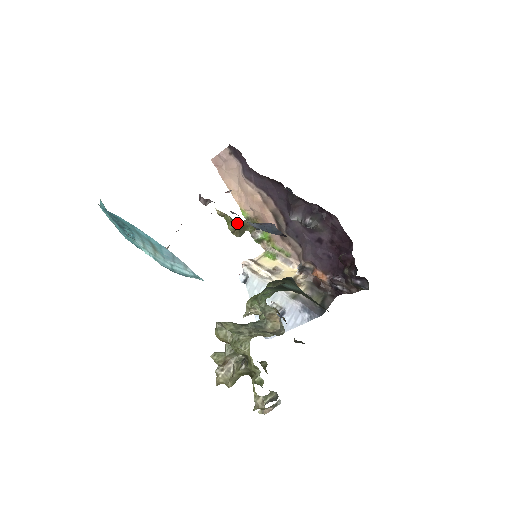
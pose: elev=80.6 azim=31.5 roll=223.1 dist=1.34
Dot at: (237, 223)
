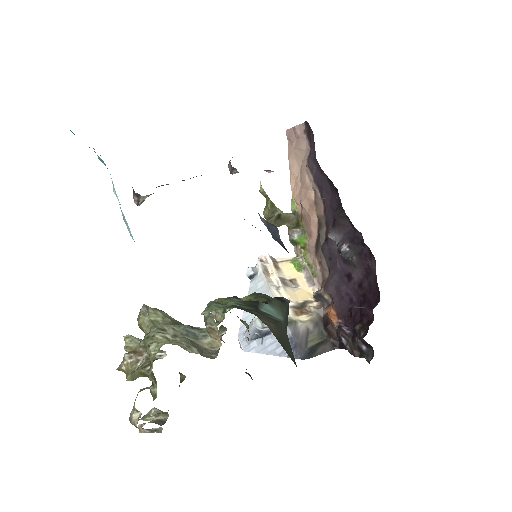
Dot at: (277, 211)
